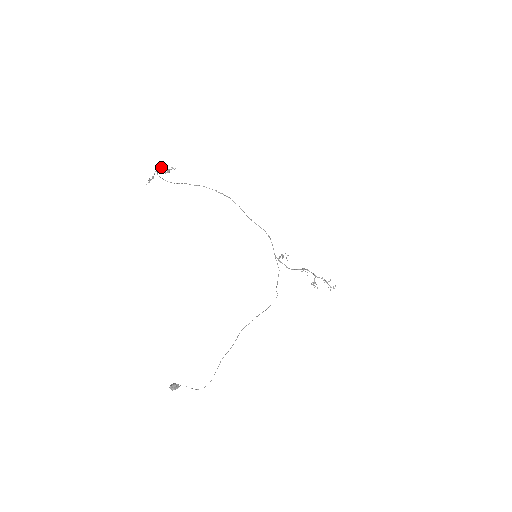
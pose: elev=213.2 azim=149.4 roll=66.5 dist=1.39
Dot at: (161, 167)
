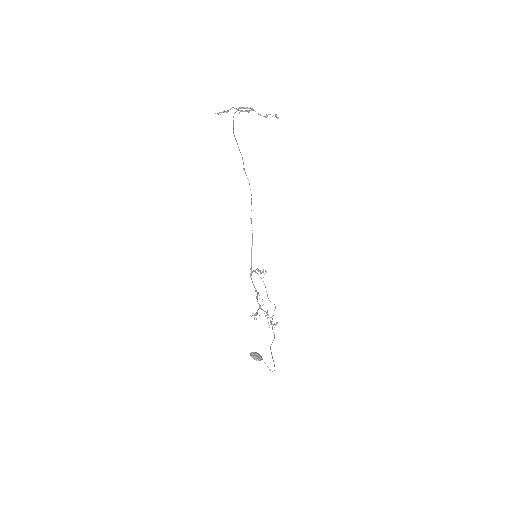
Dot at: occluded
